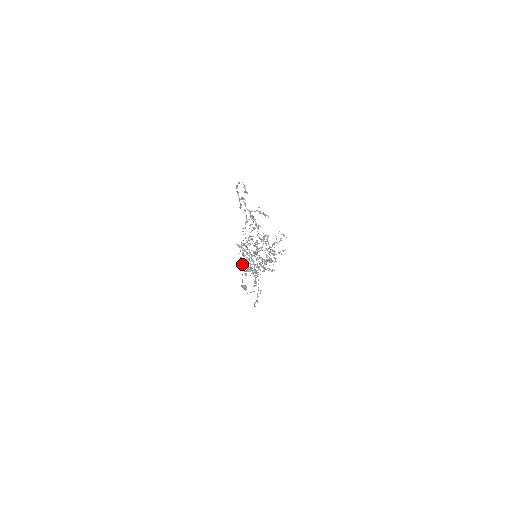
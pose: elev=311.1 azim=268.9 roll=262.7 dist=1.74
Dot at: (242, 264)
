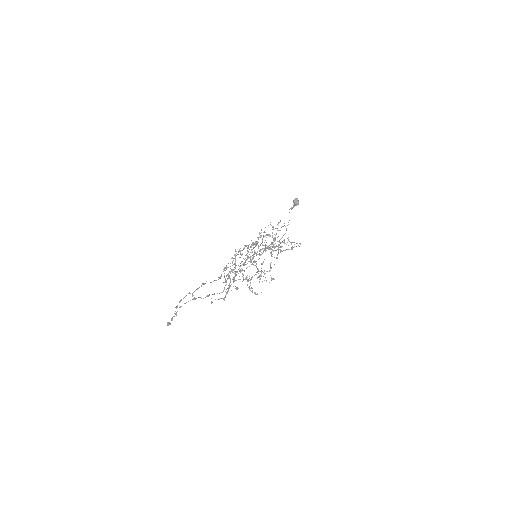
Dot at: (260, 233)
